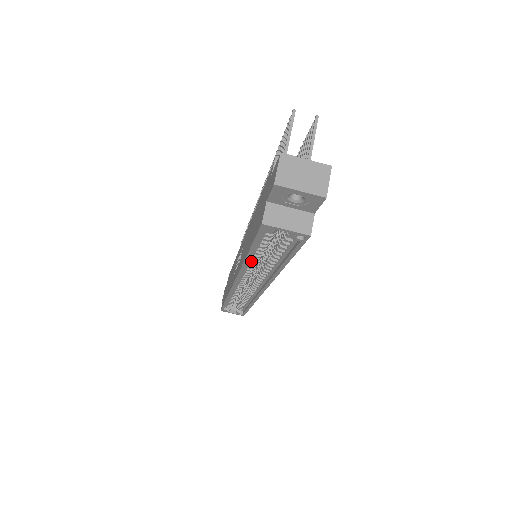
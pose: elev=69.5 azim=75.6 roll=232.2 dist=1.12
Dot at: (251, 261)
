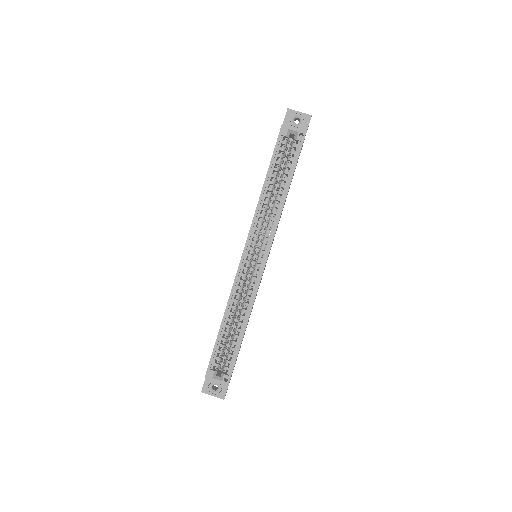
Dot at: (264, 201)
